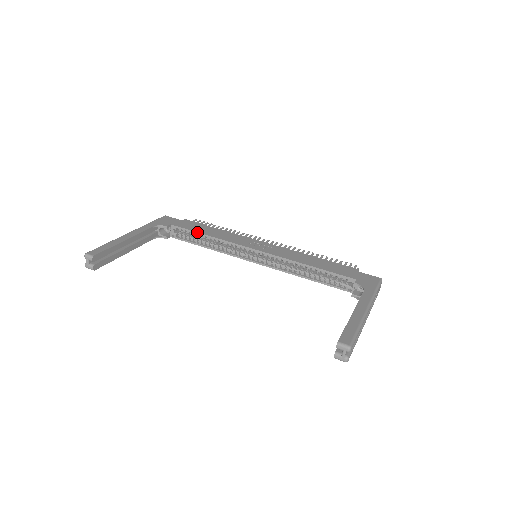
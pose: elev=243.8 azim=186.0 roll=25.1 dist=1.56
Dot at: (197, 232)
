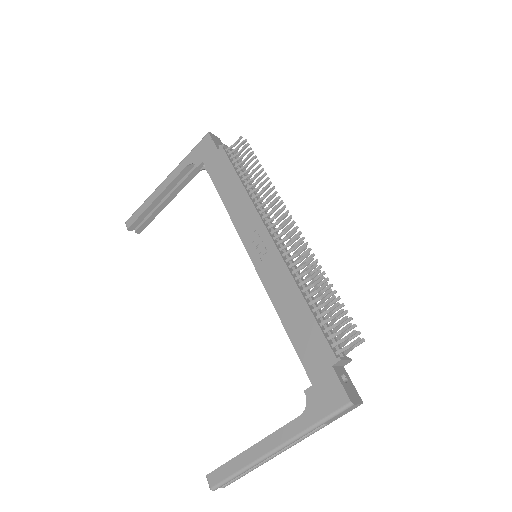
Dot at: (216, 189)
